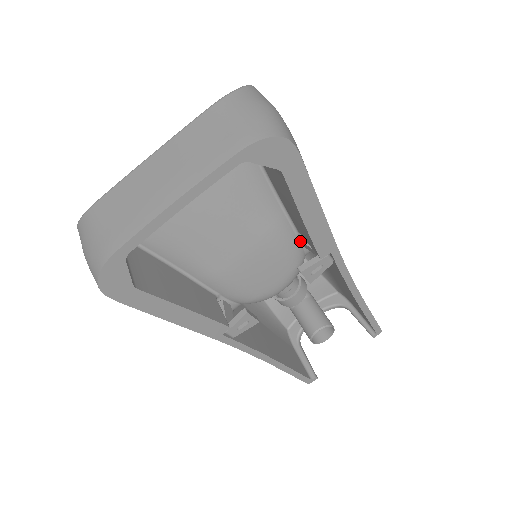
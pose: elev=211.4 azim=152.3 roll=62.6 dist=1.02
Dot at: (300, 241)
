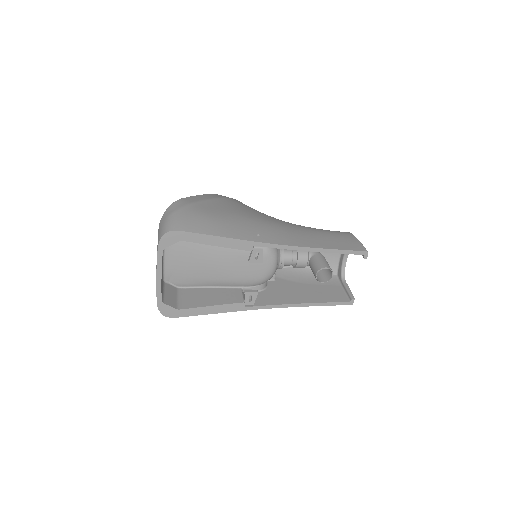
Dot at: occluded
